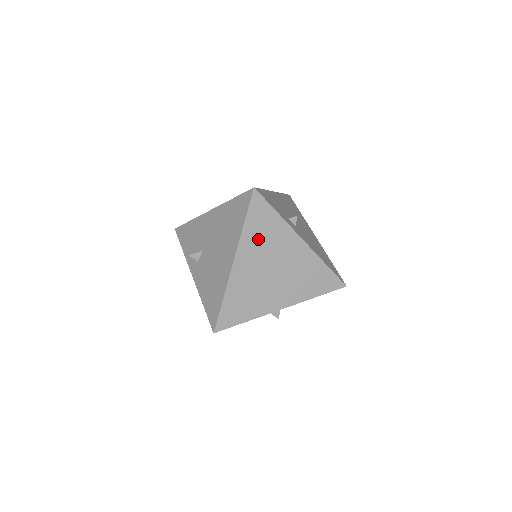
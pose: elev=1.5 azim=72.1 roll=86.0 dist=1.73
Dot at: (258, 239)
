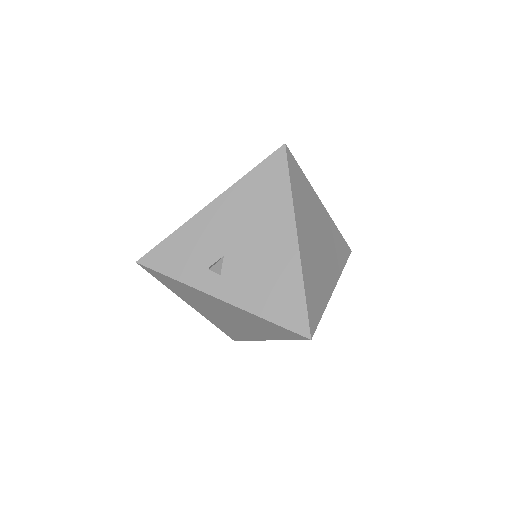
Dot at: (302, 206)
